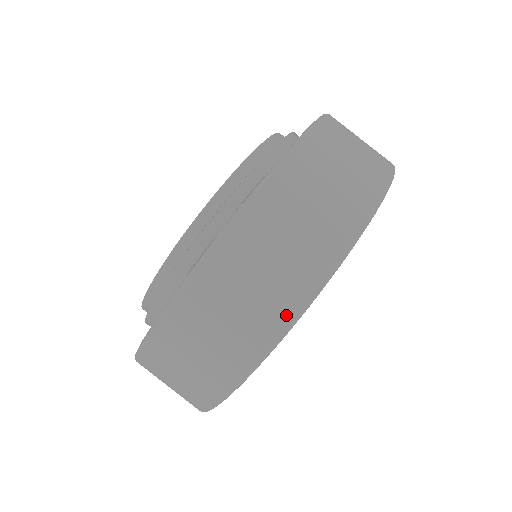
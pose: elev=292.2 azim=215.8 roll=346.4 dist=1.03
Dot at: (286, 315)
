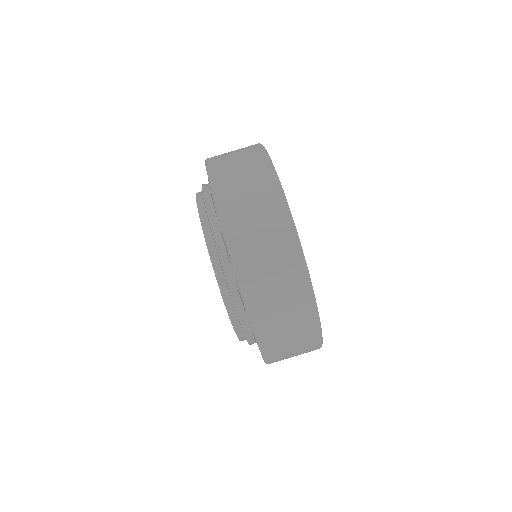
Dot at: (303, 280)
